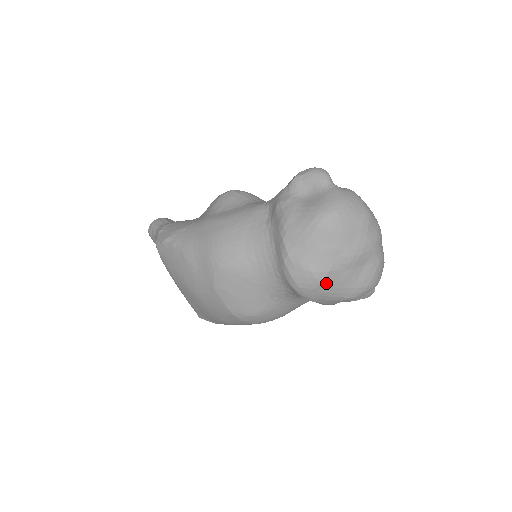
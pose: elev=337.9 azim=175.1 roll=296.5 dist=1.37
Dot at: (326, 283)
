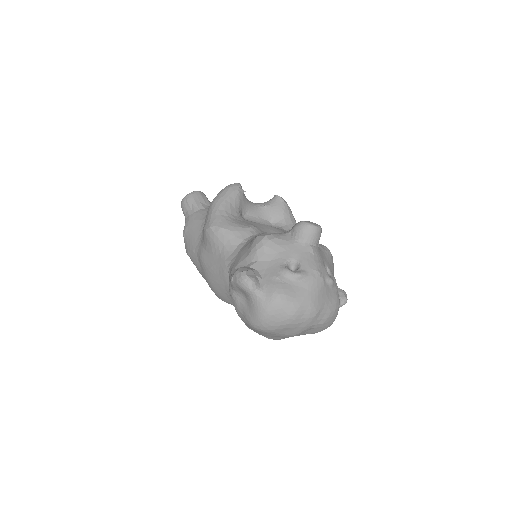
Dot at: occluded
